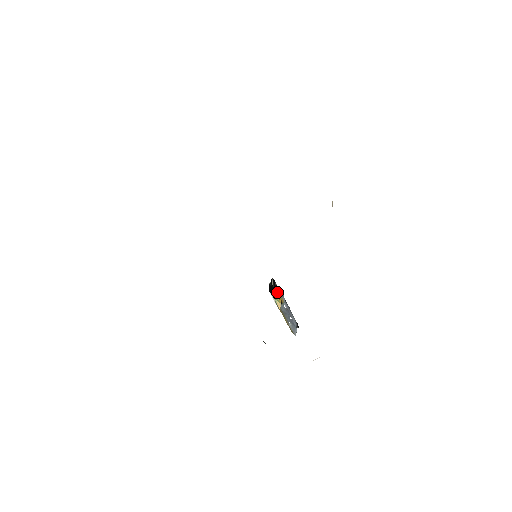
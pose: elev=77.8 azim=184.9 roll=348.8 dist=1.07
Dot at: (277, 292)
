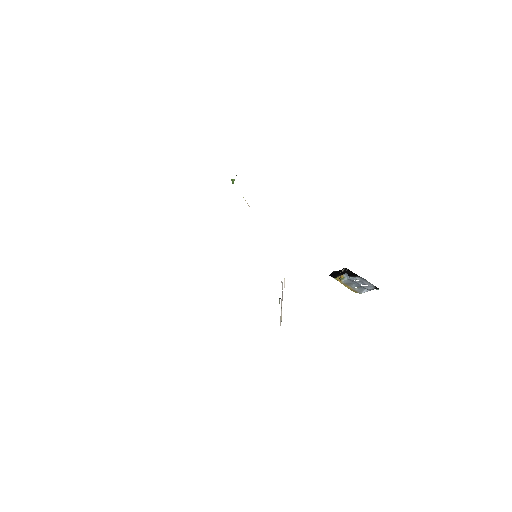
Dot at: (348, 274)
